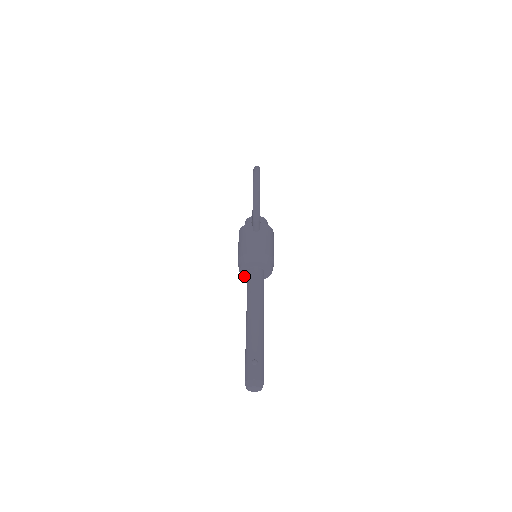
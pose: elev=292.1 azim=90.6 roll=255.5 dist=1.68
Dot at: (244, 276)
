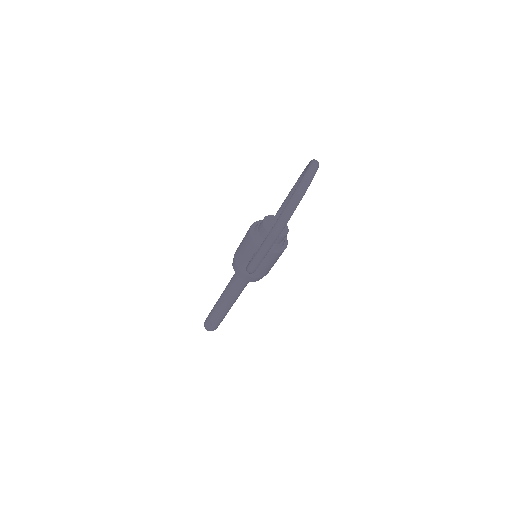
Dot at: occluded
